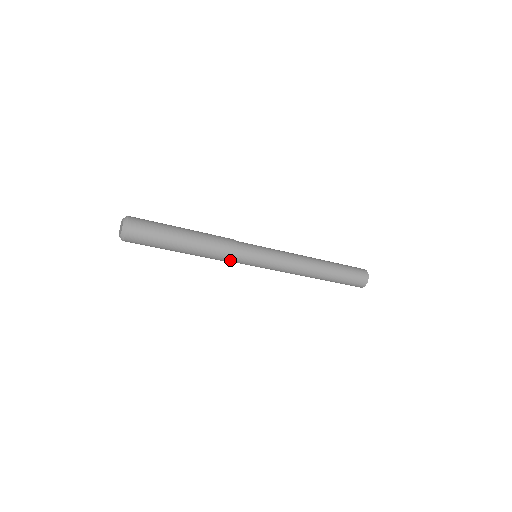
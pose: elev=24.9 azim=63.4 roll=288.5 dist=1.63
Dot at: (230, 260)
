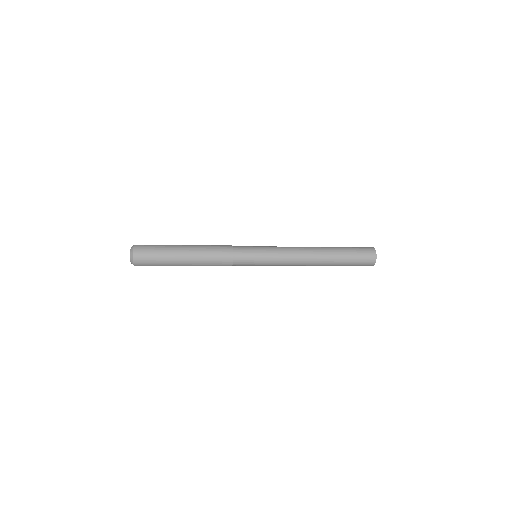
Dot at: occluded
